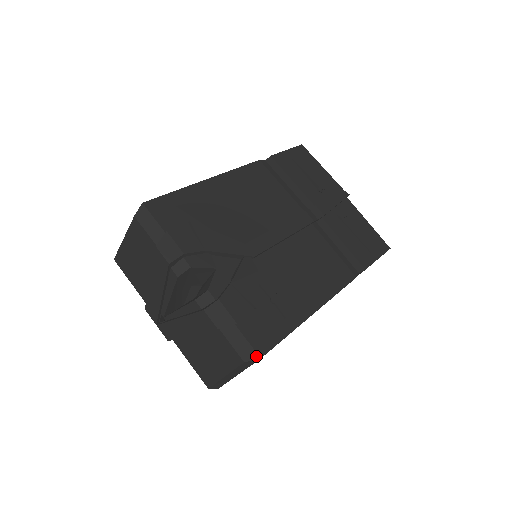
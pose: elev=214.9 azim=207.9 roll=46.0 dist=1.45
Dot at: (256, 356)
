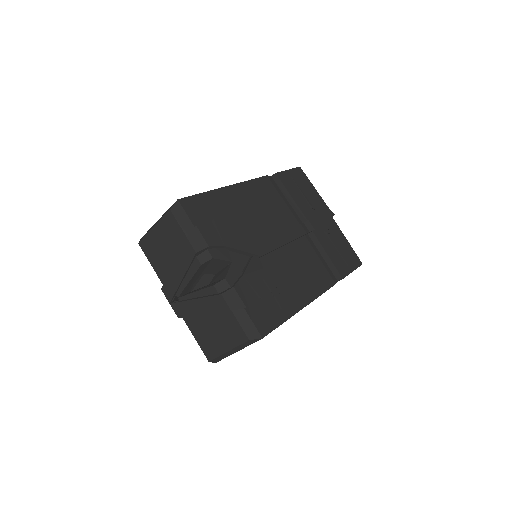
Dot at: (259, 336)
